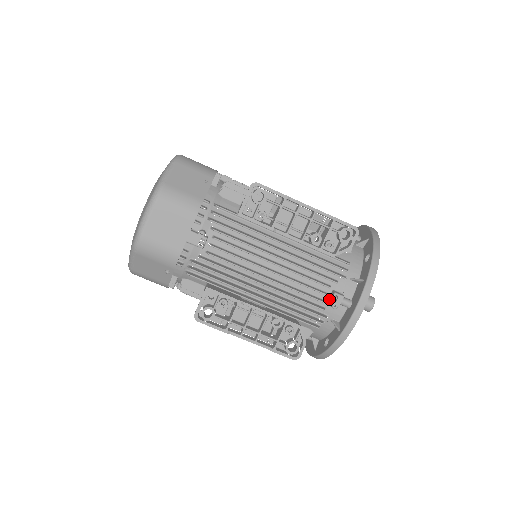
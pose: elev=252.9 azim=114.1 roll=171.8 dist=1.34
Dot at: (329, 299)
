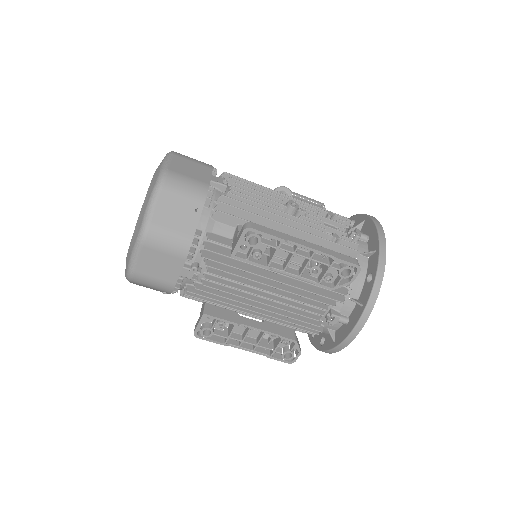
Dot at: (326, 317)
